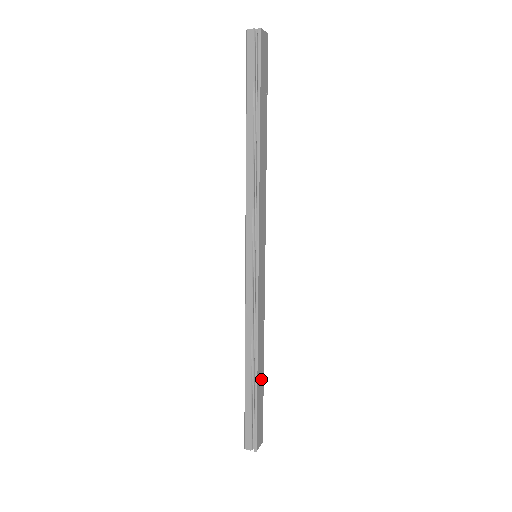
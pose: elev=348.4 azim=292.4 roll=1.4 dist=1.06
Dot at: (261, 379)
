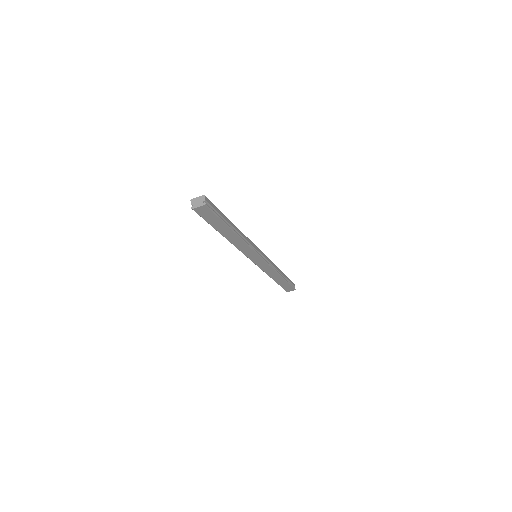
Dot at: (281, 280)
